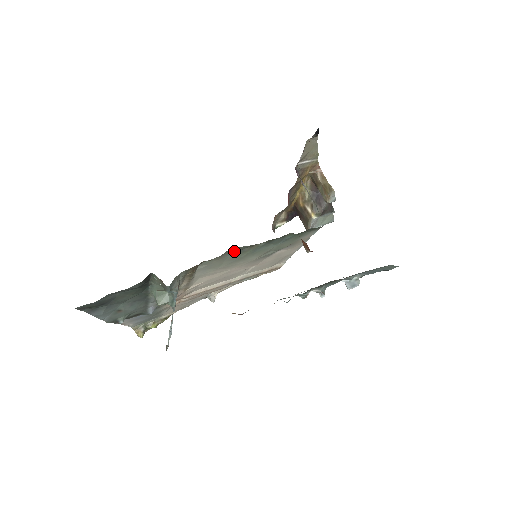
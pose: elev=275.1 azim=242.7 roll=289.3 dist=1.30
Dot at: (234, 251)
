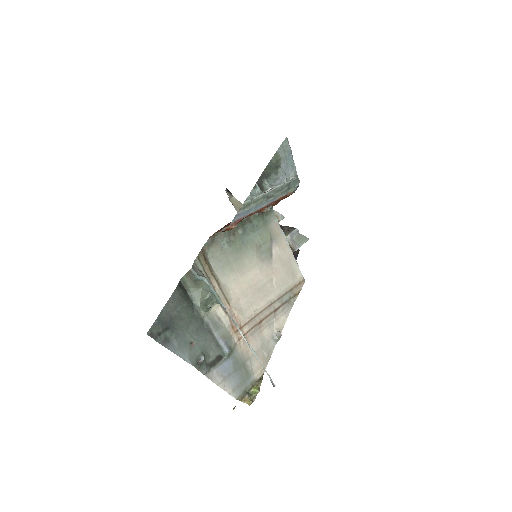
Dot at: (222, 239)
